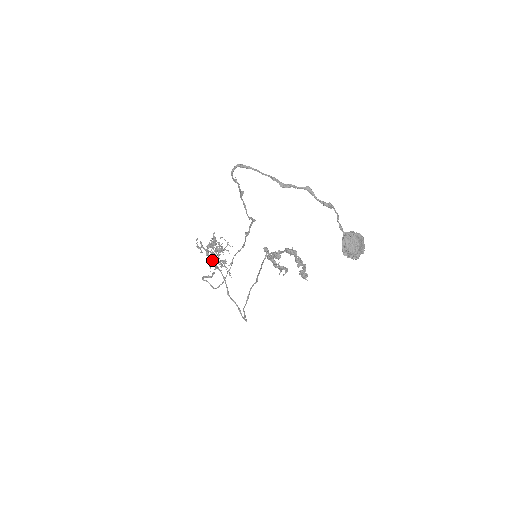
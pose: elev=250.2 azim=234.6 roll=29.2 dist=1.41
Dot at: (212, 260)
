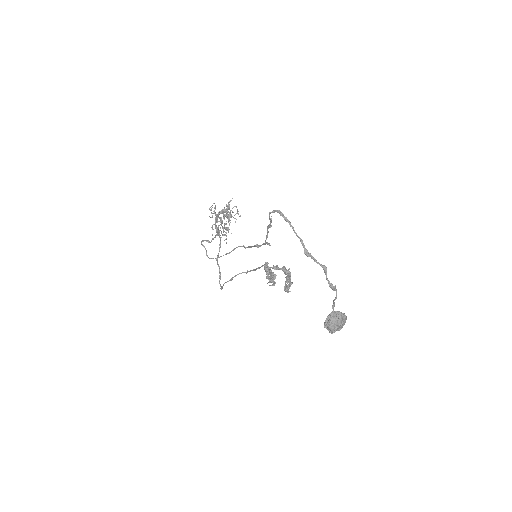
Dot at: occluded
